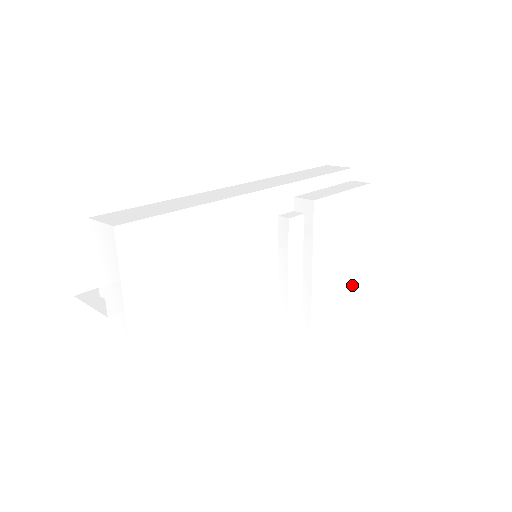
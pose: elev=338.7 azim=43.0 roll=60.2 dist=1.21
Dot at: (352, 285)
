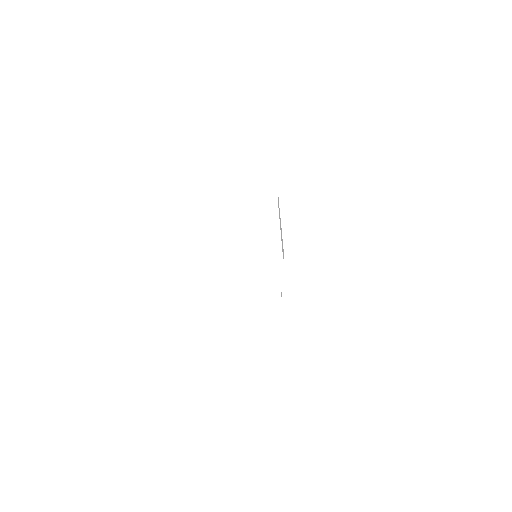
Dot at: (362, 240)
